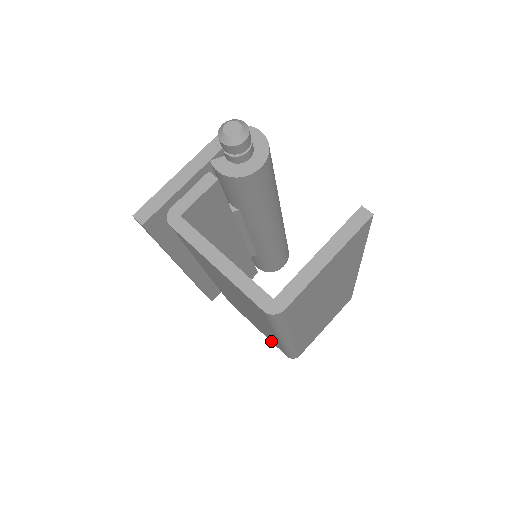
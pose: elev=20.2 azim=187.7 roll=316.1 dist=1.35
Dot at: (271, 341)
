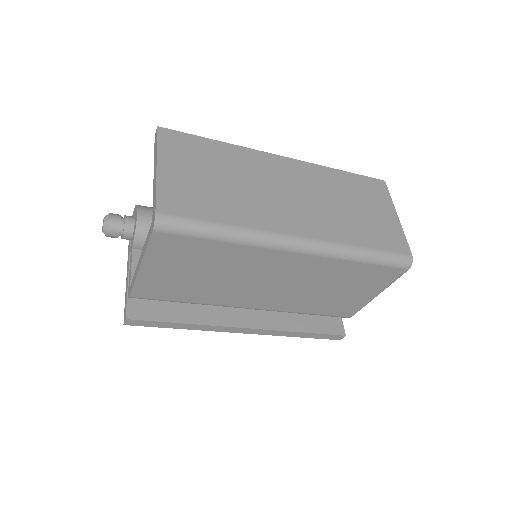
Dot at: (386, 283)
